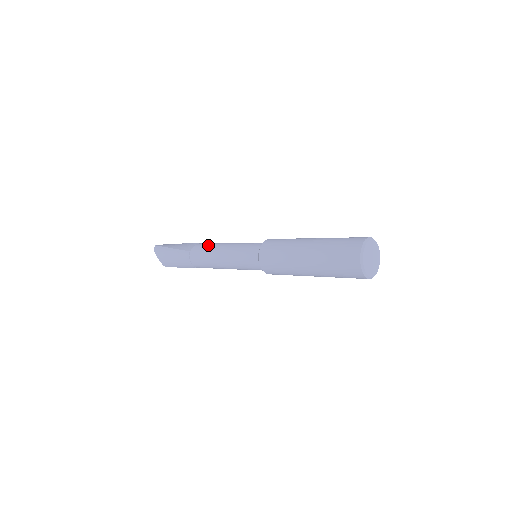
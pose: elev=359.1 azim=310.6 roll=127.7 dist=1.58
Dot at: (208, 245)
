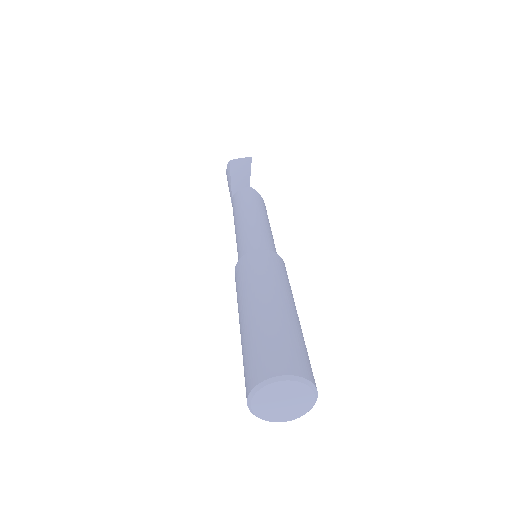
Dot at: (239, 202)
